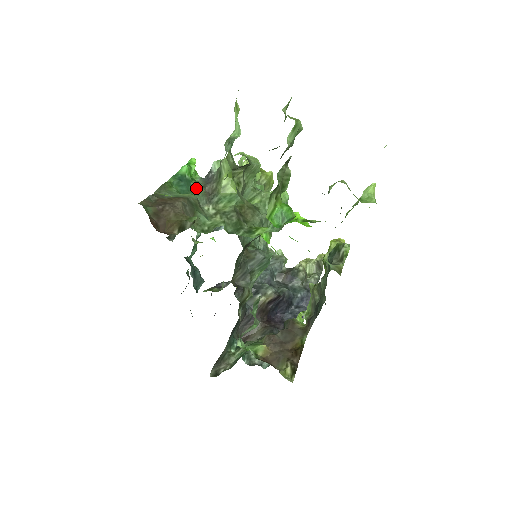
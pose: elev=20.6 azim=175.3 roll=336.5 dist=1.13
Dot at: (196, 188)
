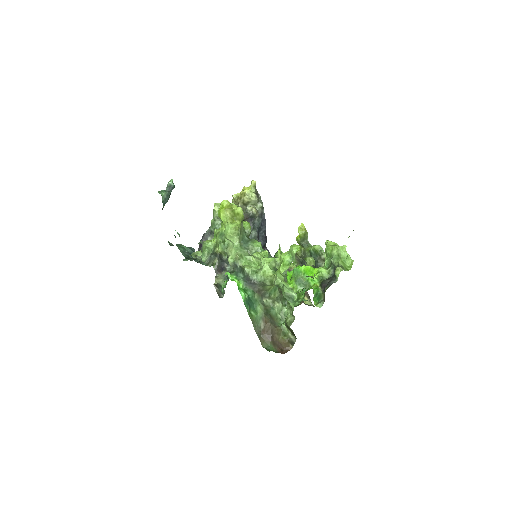
Dot at: (254, 297)
